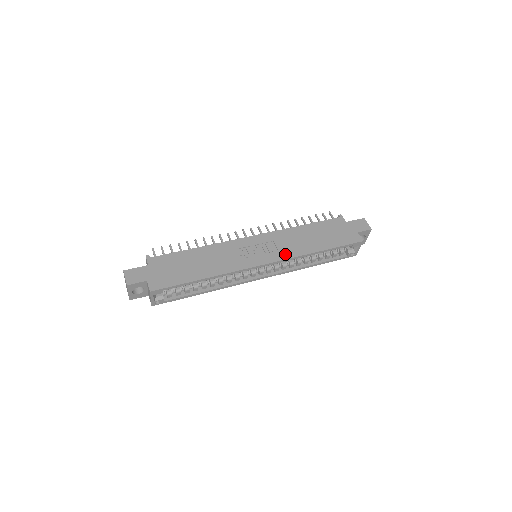
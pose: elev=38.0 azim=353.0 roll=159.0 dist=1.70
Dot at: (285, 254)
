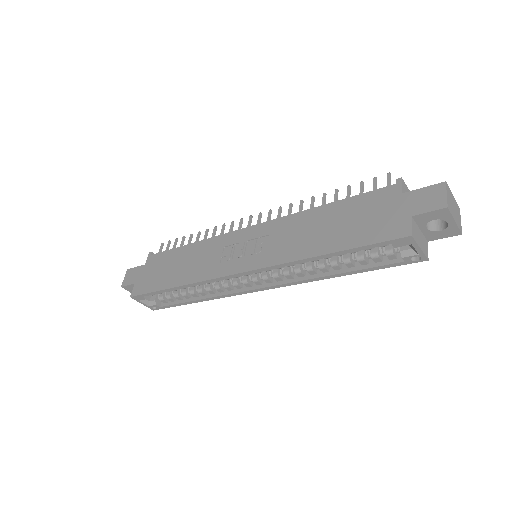
Dot at: (271, 258)
